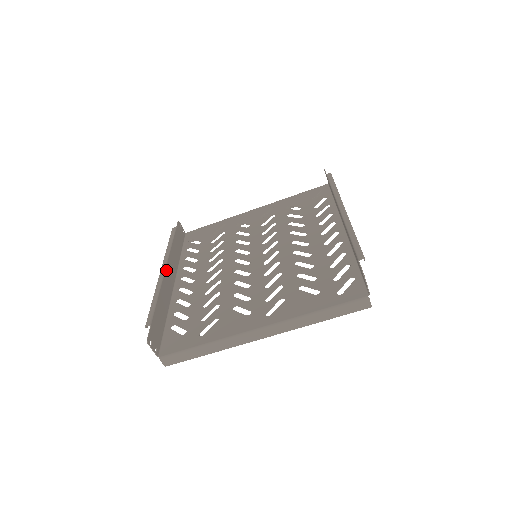
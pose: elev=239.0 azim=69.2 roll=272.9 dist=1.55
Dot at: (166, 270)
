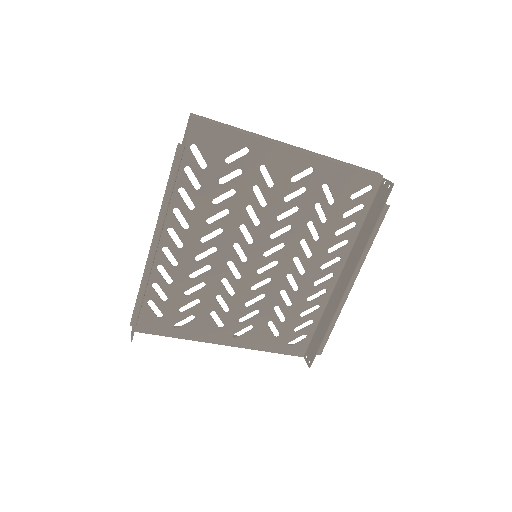
Dot at: occluded
